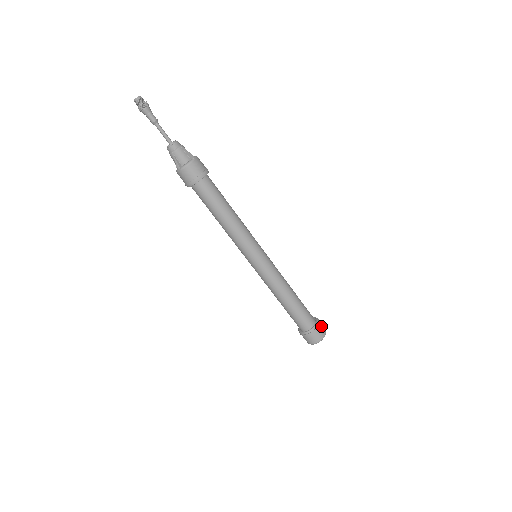
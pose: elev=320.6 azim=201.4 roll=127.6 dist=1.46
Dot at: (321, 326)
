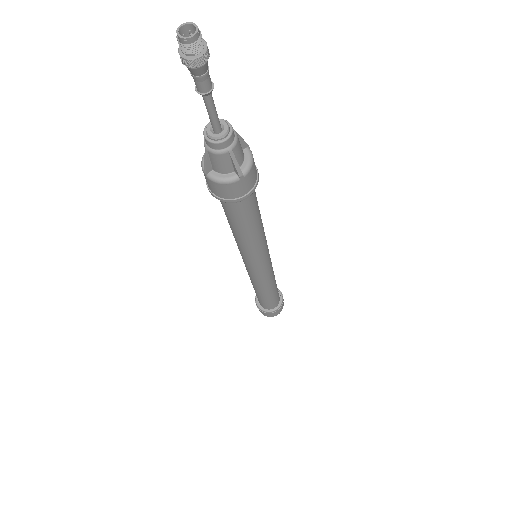
Dot at: (280, 310)
